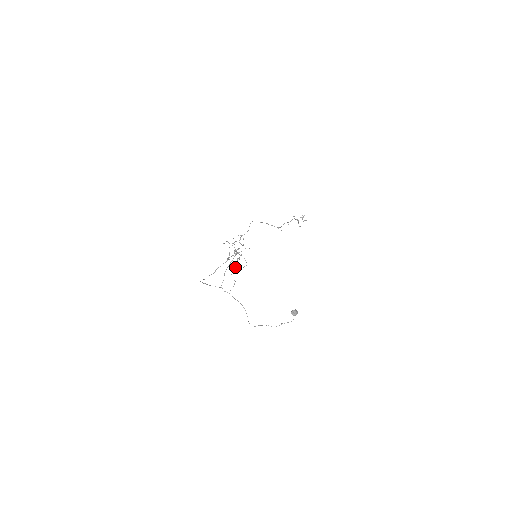
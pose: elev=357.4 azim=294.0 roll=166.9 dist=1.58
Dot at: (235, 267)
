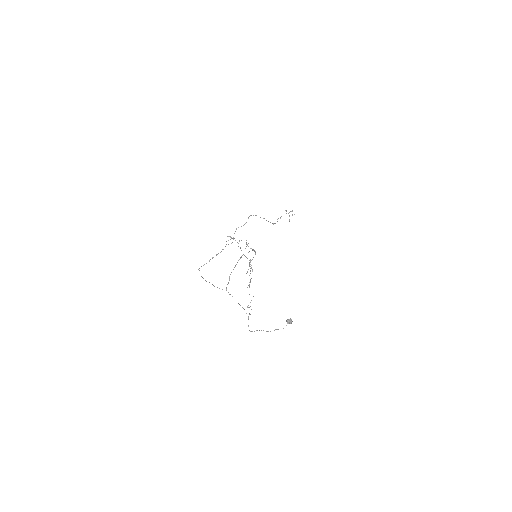
Dot at: occluded
